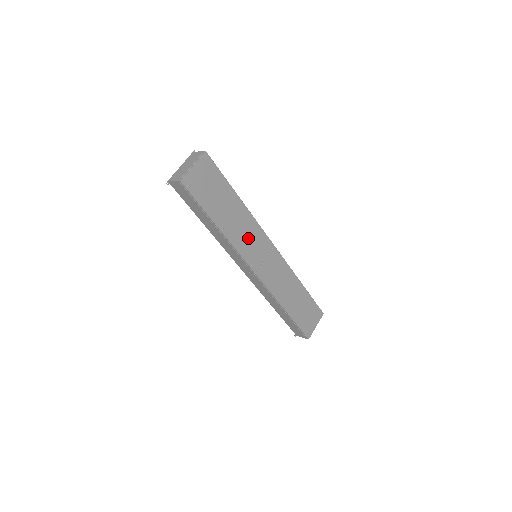
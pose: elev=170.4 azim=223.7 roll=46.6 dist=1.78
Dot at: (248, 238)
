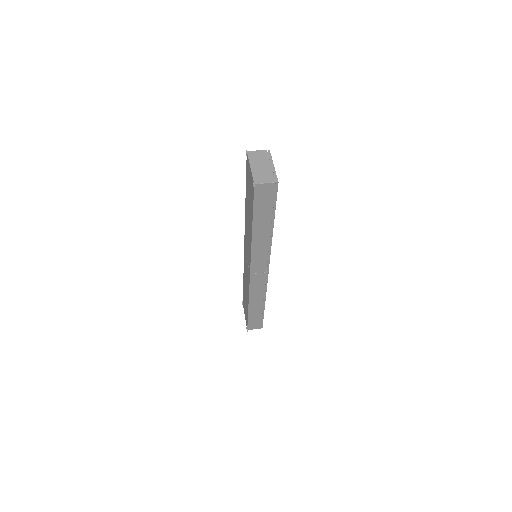
Dot at: occluded
